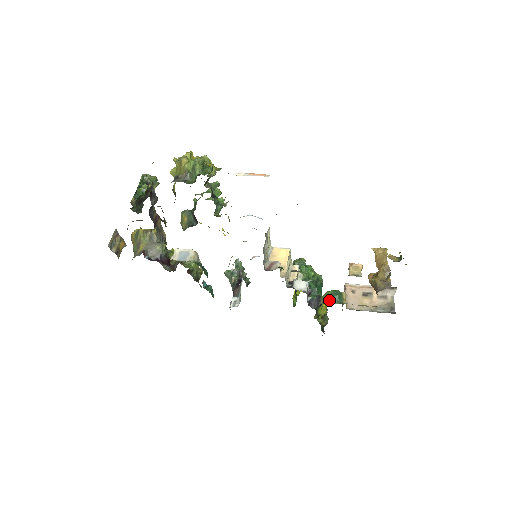
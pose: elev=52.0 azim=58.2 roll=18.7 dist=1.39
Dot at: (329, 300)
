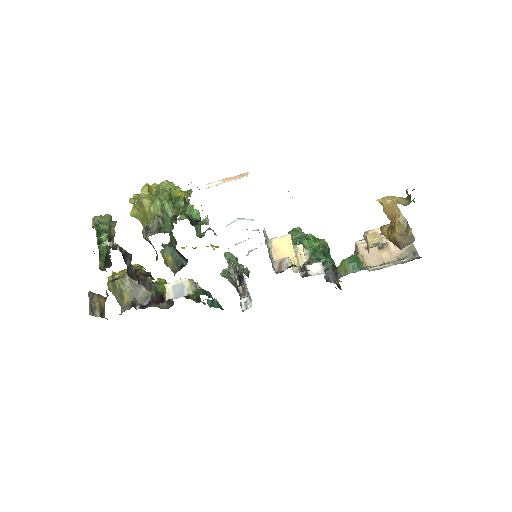
Dot at: (349, 271)
